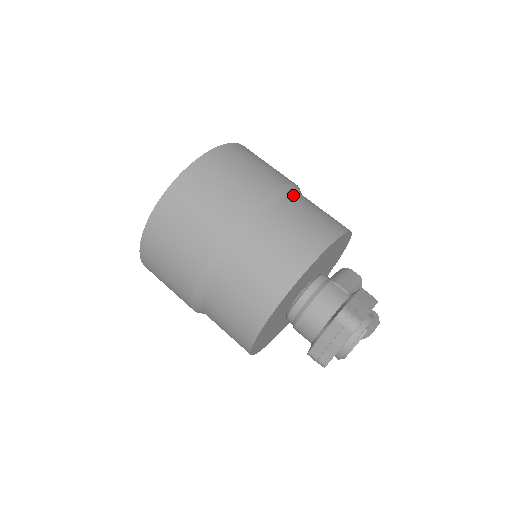
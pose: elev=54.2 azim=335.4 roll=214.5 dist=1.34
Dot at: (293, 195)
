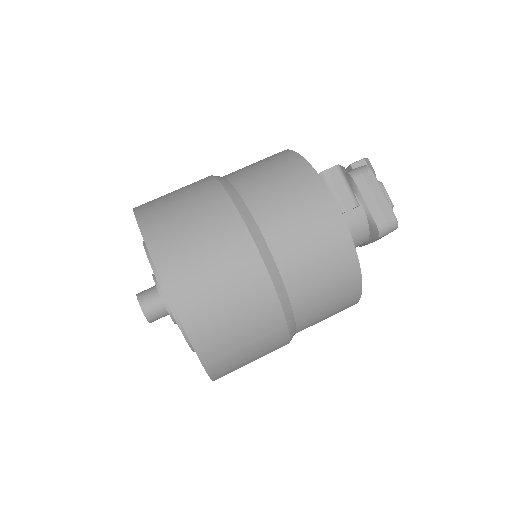
Dot at: (267, 238)
